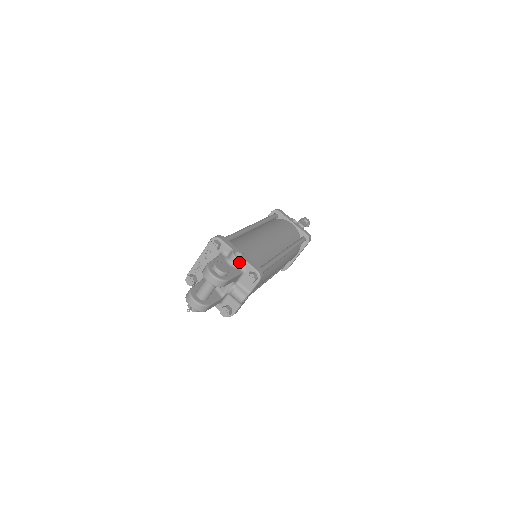
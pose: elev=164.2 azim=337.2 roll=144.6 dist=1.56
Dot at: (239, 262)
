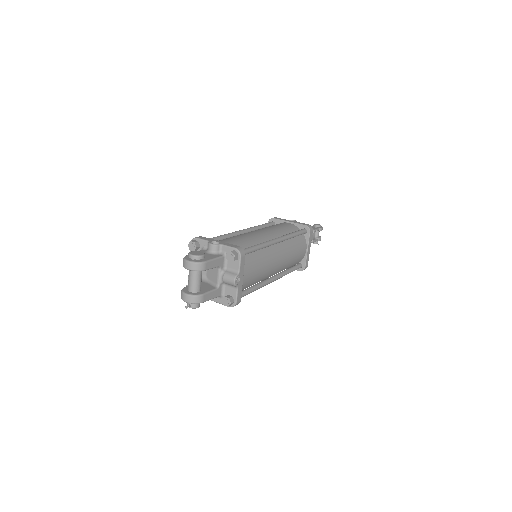
Dot at: (217, 248)
